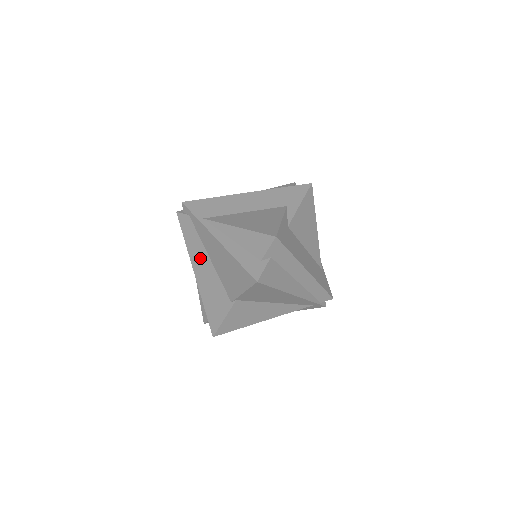
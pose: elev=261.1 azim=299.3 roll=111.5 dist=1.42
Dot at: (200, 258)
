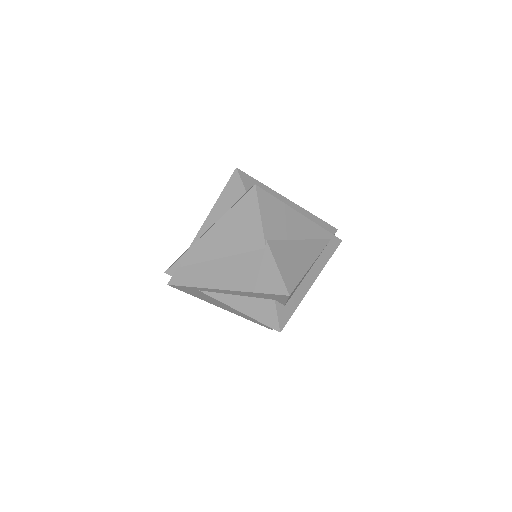
Dot at: (214, 272)
